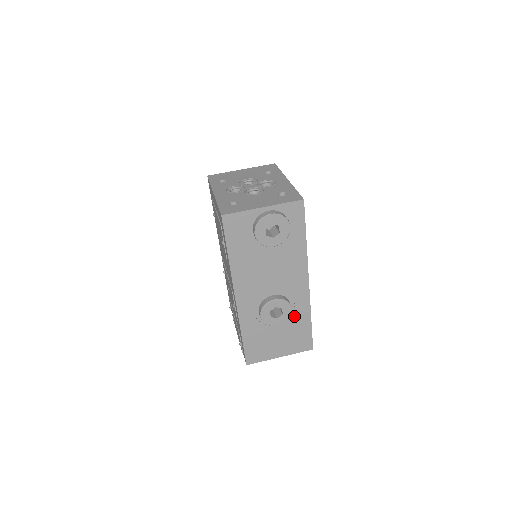
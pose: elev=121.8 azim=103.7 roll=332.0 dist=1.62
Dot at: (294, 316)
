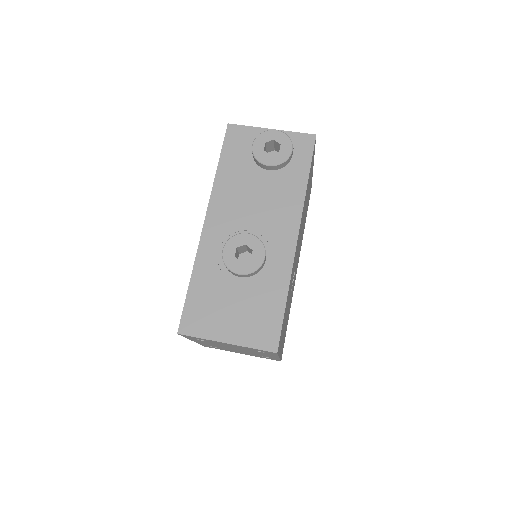
Dot at: (266, 280)
